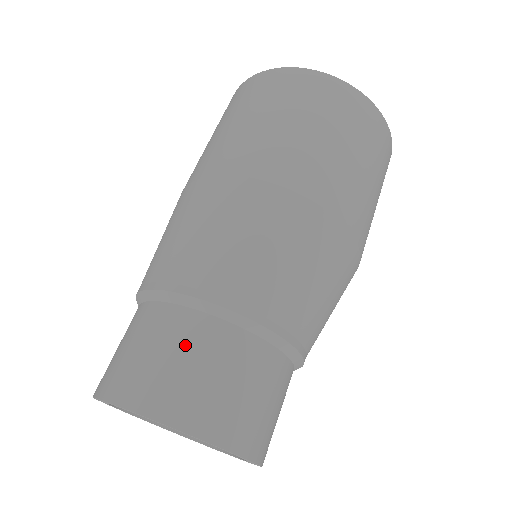
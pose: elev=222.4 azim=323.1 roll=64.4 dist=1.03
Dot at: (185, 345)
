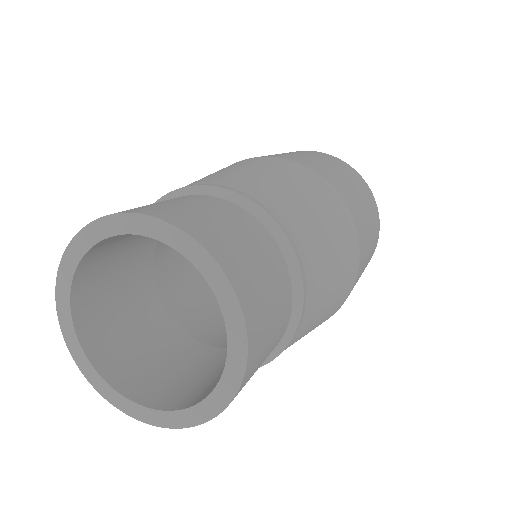
Dot at: (203, 204)
